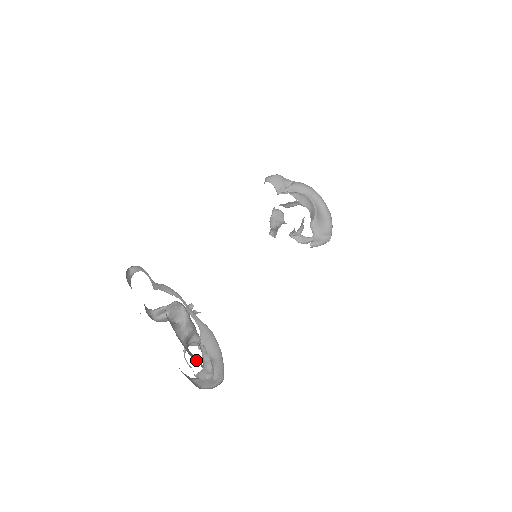
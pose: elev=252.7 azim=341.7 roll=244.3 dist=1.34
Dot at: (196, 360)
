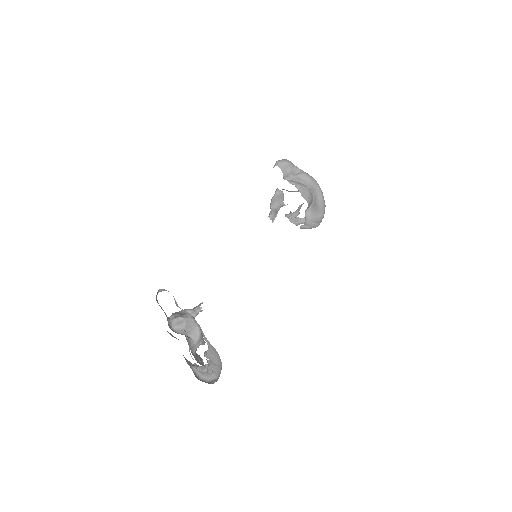
Dot at: (200, 362)
